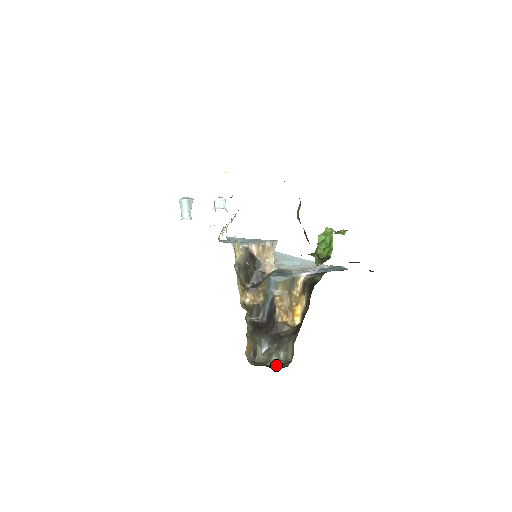
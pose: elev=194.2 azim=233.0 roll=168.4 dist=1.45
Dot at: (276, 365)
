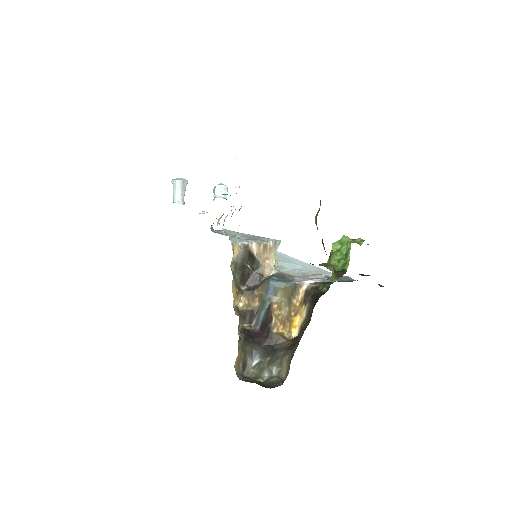
Dot at: (268, 383)
